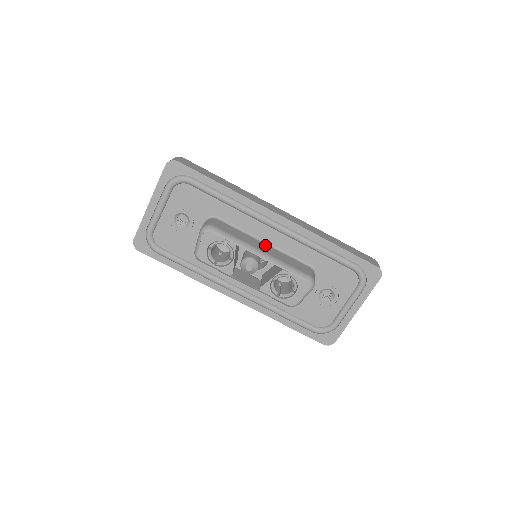
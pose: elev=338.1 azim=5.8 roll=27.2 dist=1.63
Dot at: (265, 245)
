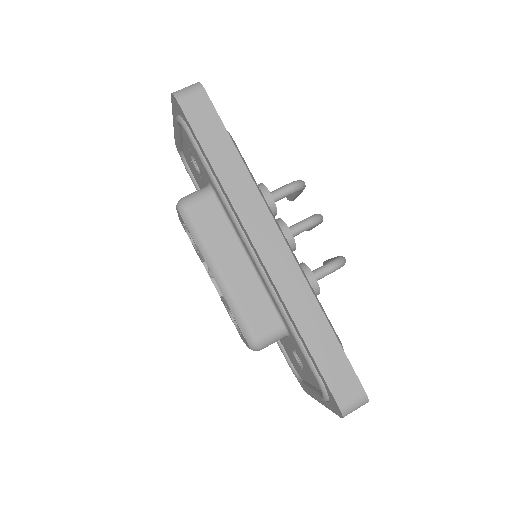
Dot at: (245, 263)
